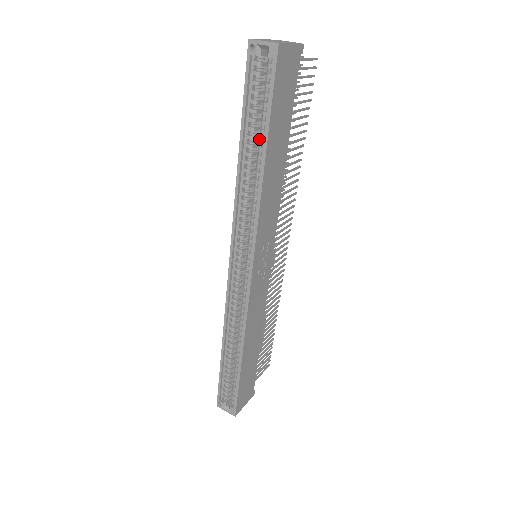
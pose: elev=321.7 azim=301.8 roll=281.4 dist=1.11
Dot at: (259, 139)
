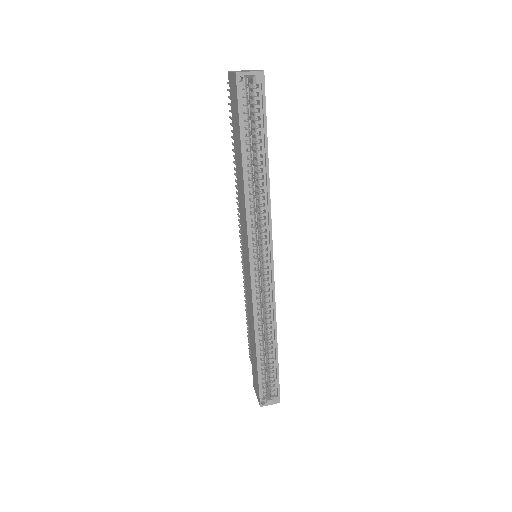
Dot at: (257, 152)
